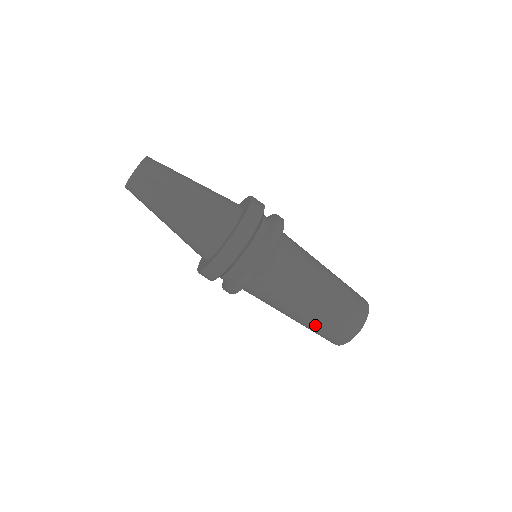
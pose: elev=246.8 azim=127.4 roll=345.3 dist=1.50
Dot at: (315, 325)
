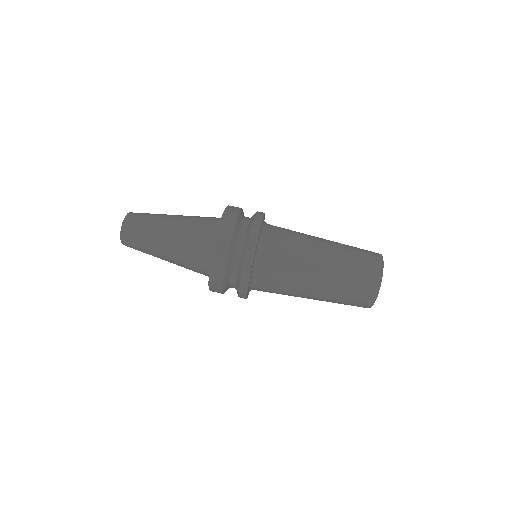
Dot at: (343, 265)
